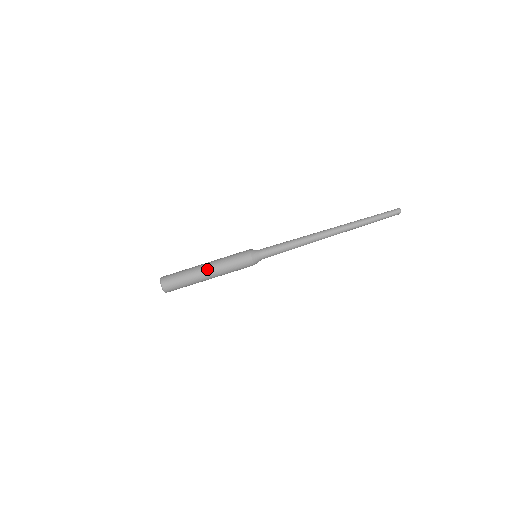
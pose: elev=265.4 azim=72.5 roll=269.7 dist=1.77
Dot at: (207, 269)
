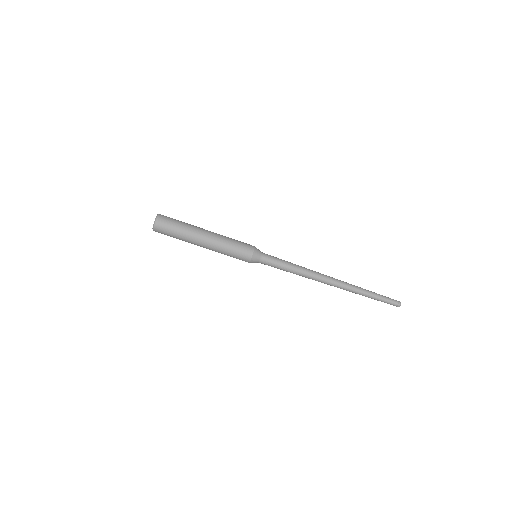
Dot at: (206, 238)
